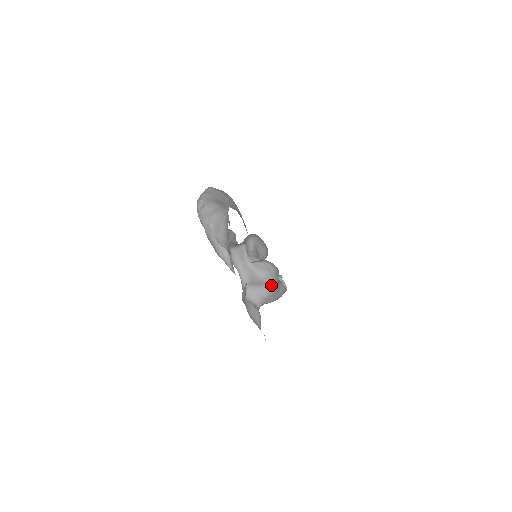
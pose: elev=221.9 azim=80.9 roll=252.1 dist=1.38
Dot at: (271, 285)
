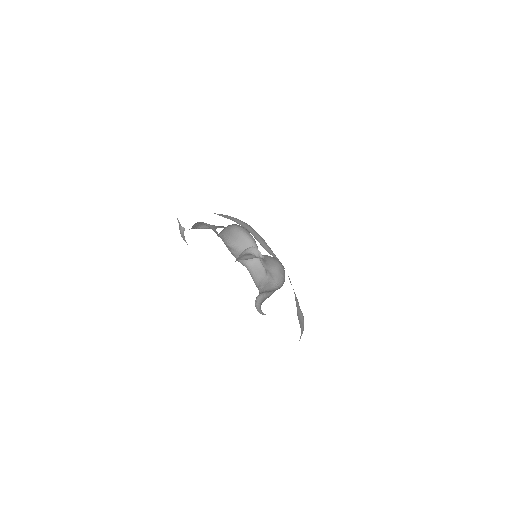
Dot at: occluded
